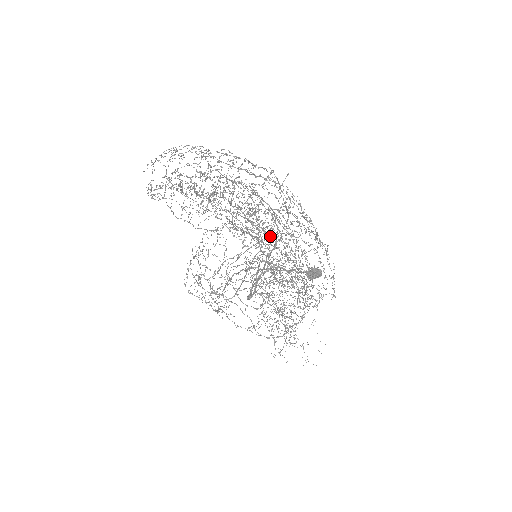
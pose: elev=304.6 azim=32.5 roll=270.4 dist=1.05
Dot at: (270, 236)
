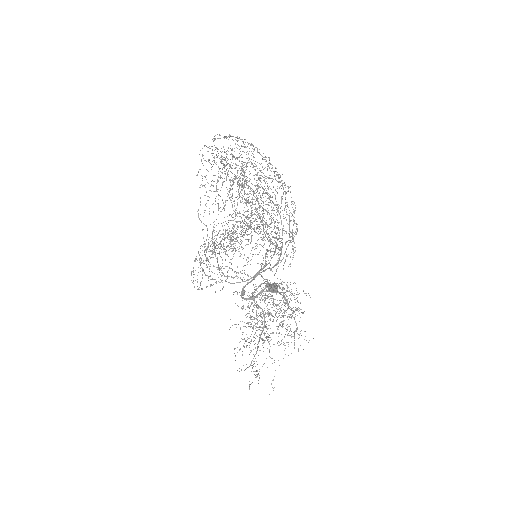
Dot at: (250, 224)
